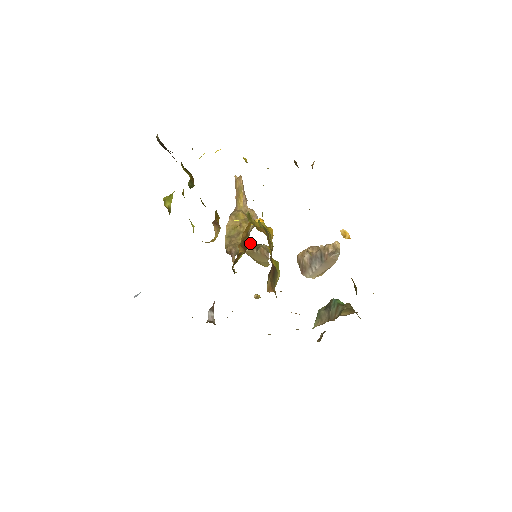
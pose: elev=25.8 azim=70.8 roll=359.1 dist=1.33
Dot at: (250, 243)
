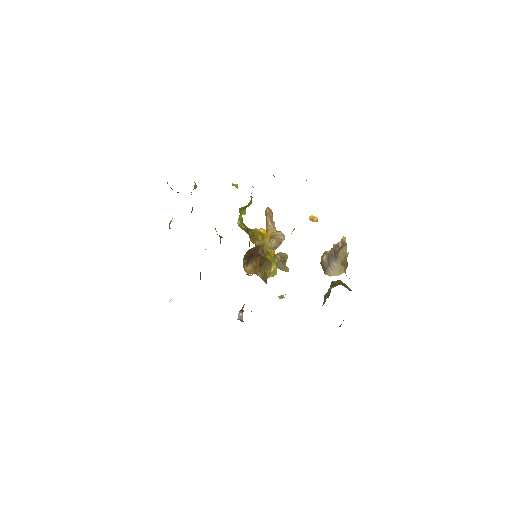
Dot at: occluded
